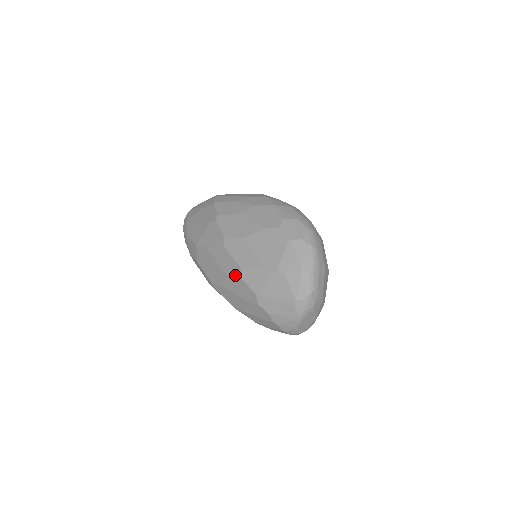
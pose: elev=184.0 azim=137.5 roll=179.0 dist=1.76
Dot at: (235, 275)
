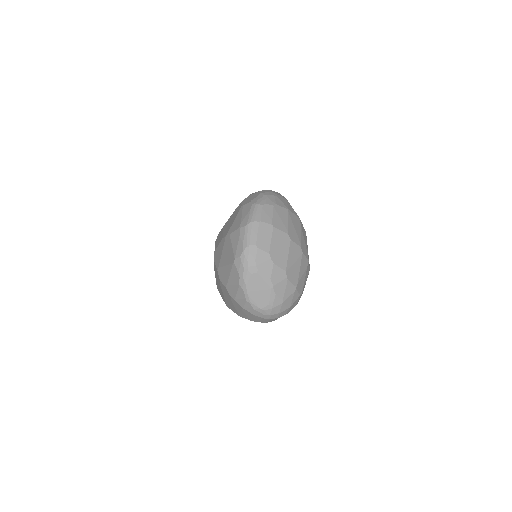
Dot at: occluded
